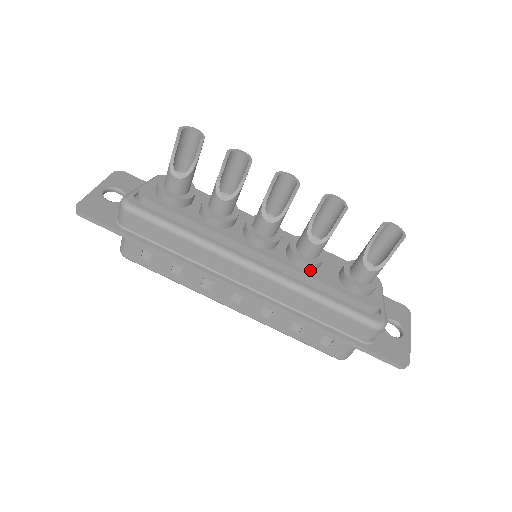
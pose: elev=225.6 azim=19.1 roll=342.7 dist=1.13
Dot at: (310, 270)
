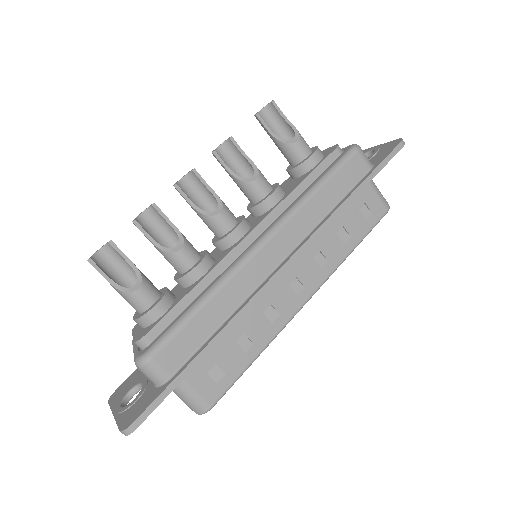
Dot at: (283, 195)
